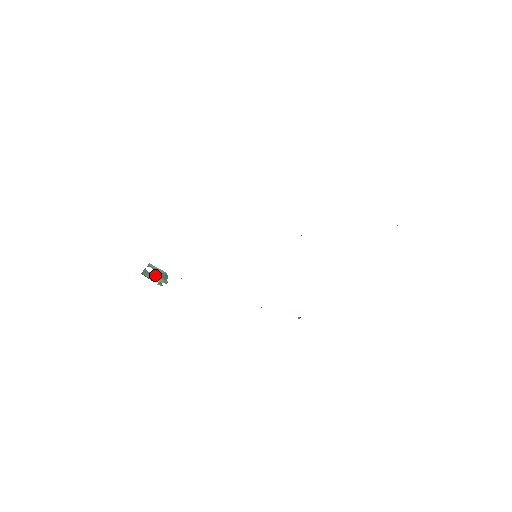
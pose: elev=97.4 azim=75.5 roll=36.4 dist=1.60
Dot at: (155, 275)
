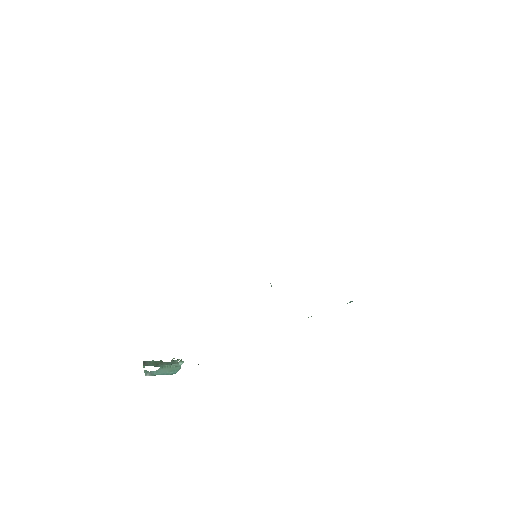
Dot at: (162, 363)
